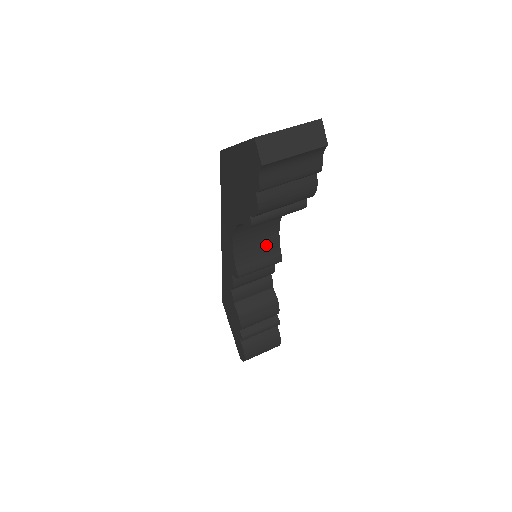
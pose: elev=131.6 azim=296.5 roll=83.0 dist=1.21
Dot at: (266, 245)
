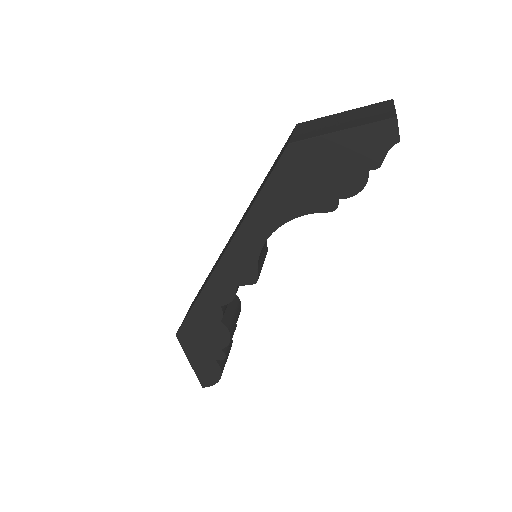
Dot at: occluded
